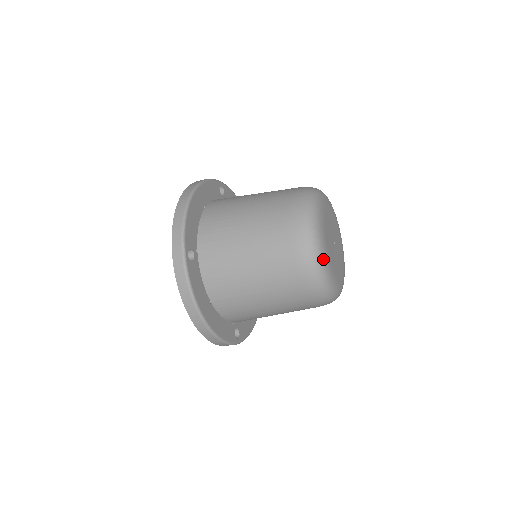
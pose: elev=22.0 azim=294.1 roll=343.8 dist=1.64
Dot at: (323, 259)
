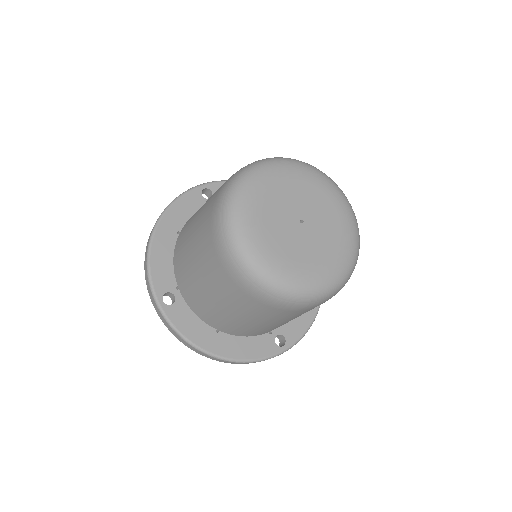
Dot at: (263, 268)
